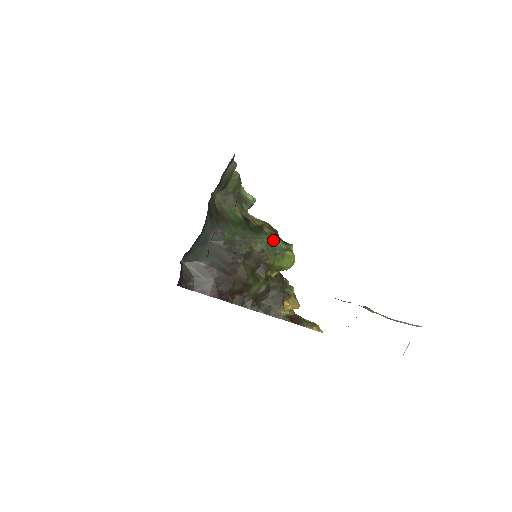
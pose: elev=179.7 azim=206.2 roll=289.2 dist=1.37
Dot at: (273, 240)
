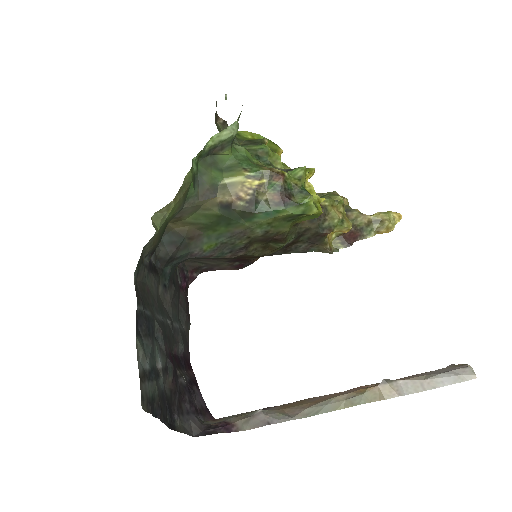
Dot at: (276, 215)
